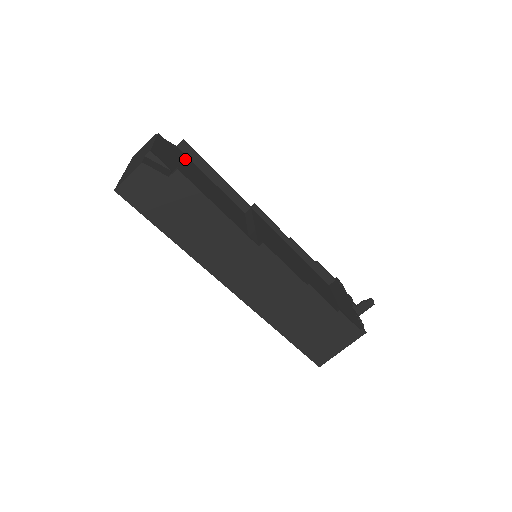
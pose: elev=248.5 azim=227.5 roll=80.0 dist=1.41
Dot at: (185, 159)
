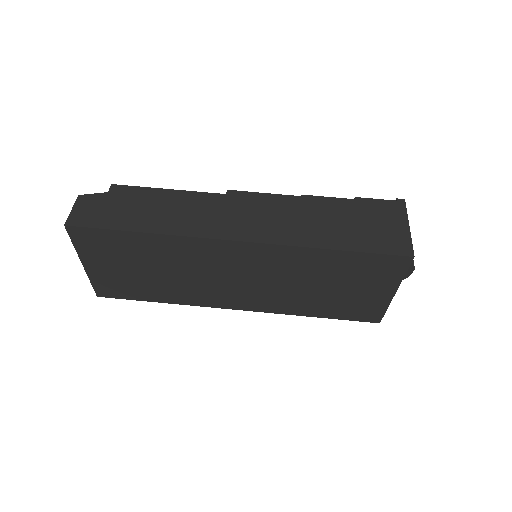
Dot at: occluded
